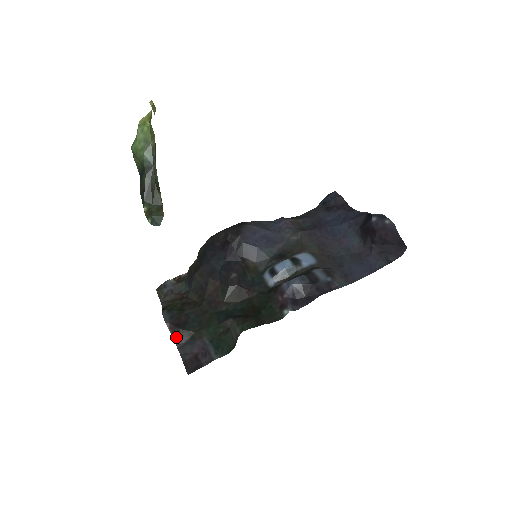
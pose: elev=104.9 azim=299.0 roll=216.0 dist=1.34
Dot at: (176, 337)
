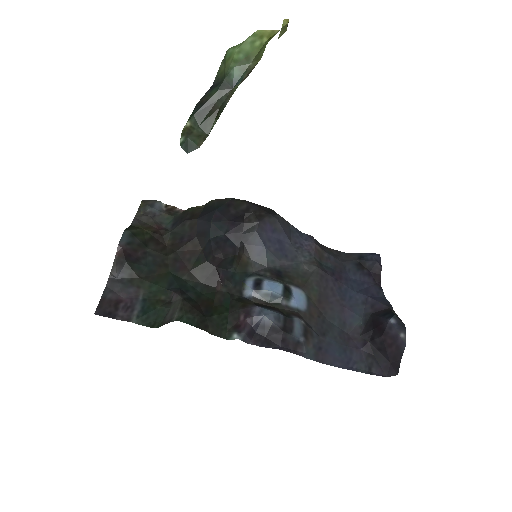
Dot at: (117, 266)
